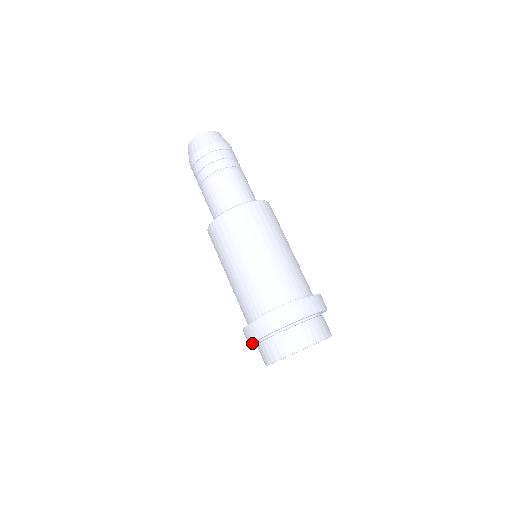
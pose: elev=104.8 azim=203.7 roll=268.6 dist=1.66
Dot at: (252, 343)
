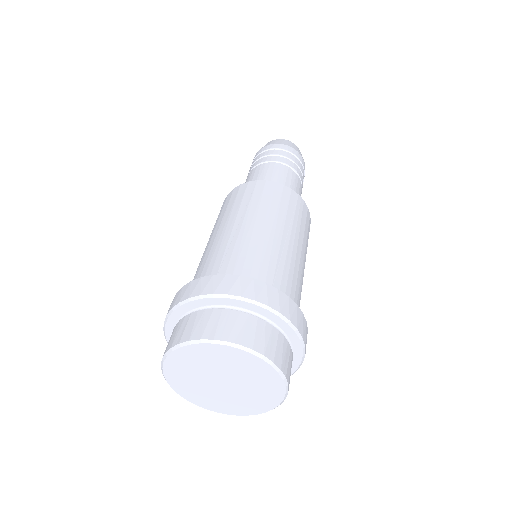
Dot at: (196, 301)
